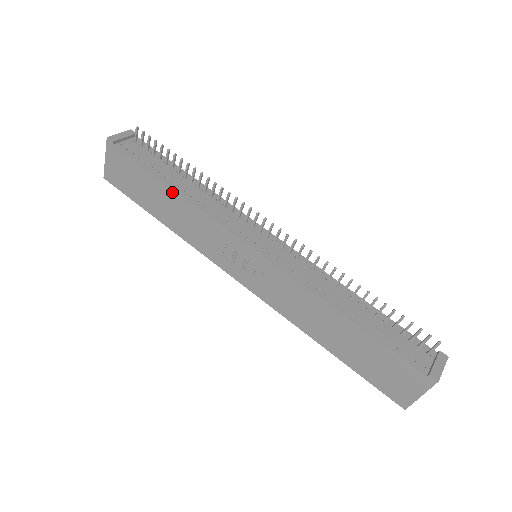
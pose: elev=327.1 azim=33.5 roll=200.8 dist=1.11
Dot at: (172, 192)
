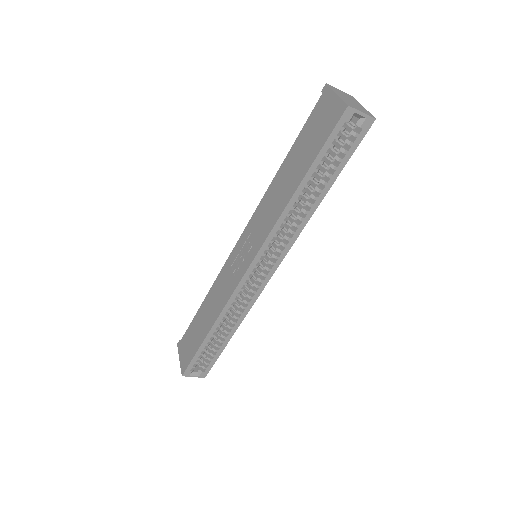
Dot at: (204, 302)
